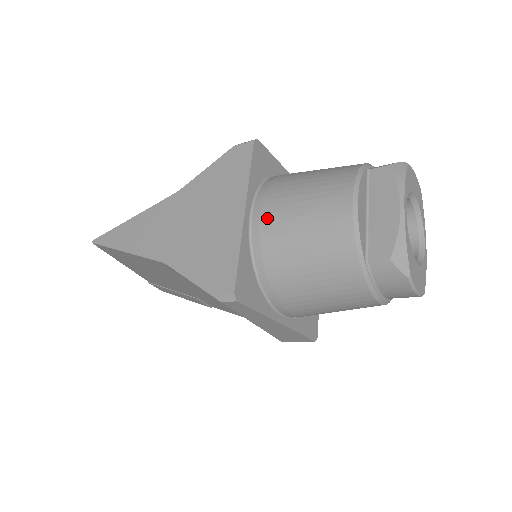
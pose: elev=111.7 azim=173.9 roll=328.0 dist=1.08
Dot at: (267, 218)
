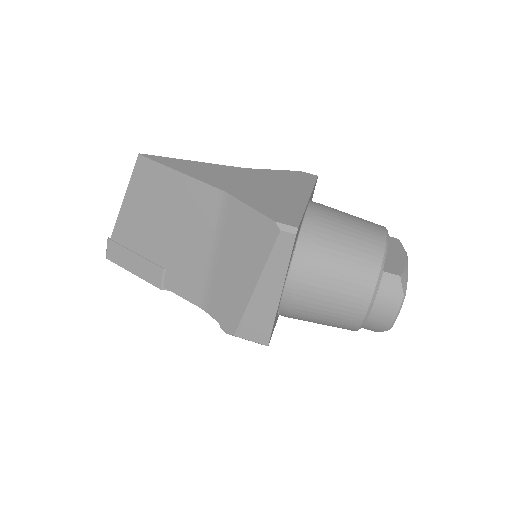
Dot at: (322, 212)
